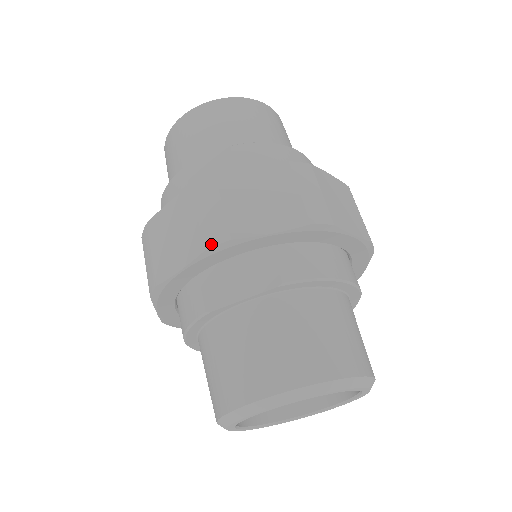
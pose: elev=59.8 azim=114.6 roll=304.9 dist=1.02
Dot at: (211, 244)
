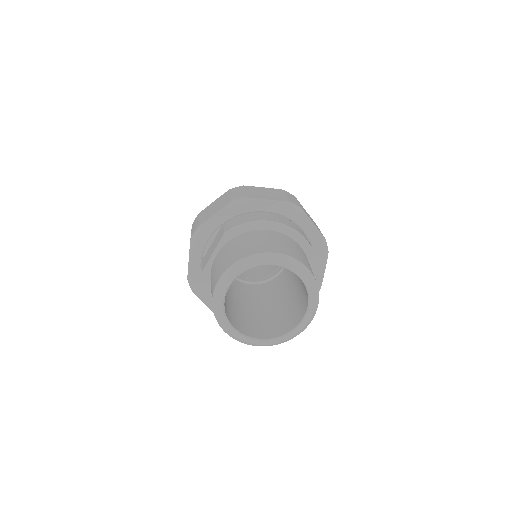
Dot at: (192, 236)
